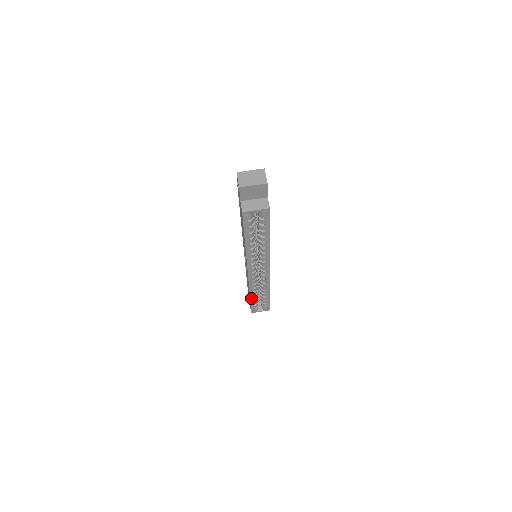
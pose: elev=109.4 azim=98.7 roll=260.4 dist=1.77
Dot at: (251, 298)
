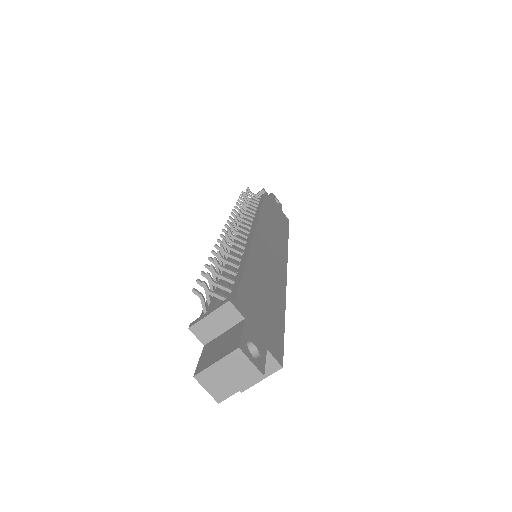
Dot at: occluded
